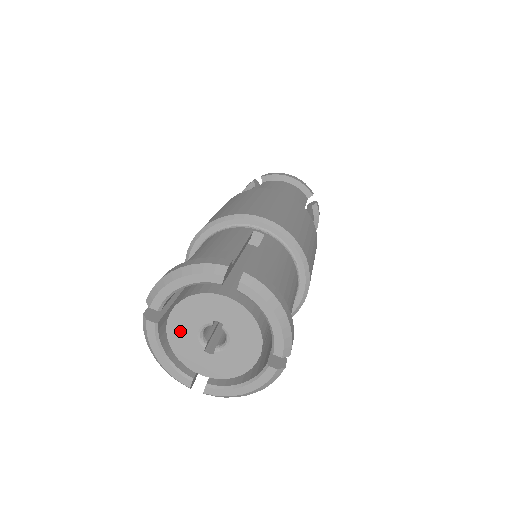
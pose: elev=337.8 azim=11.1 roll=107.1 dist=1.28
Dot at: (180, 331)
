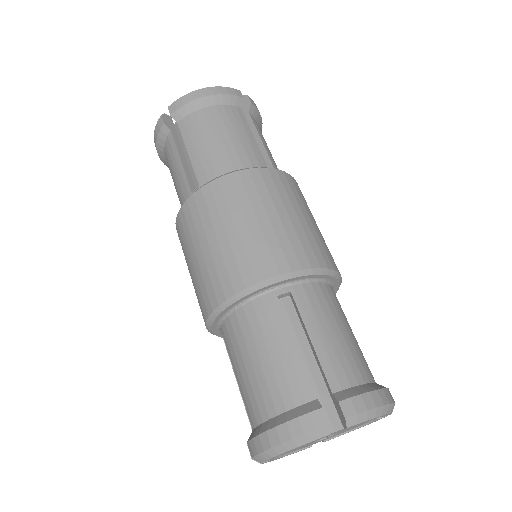
Dot at: occluded
